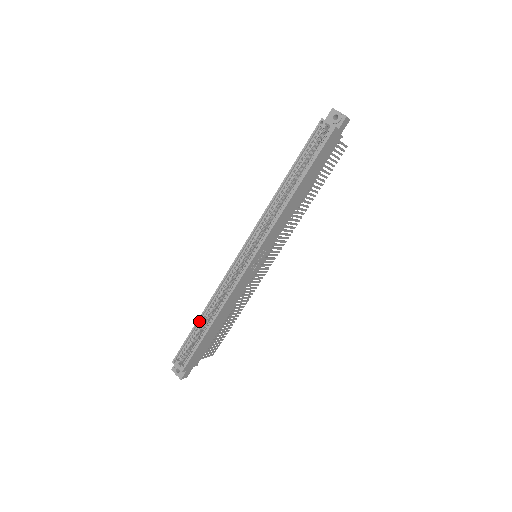
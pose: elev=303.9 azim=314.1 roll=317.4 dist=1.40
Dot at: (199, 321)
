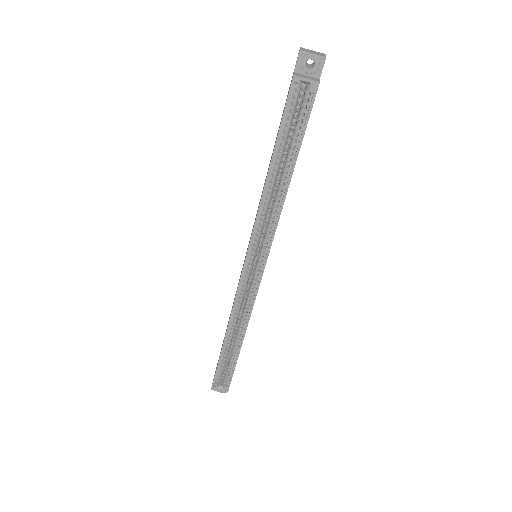
Dot at: (224, 345)
